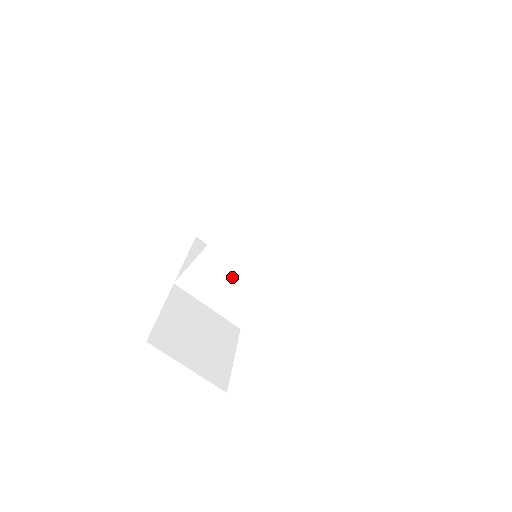
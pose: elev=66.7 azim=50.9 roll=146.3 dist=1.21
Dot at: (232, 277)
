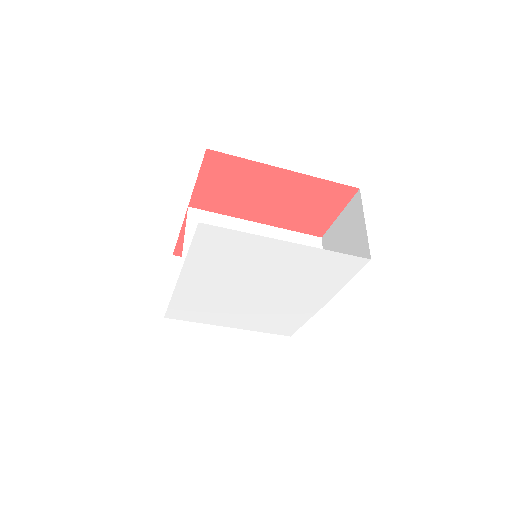
Dot at: occluded
